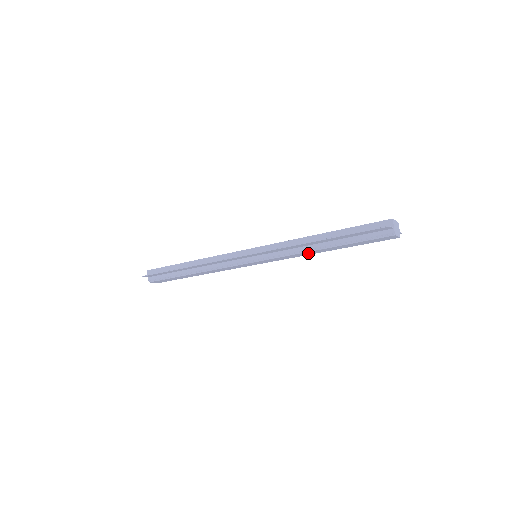
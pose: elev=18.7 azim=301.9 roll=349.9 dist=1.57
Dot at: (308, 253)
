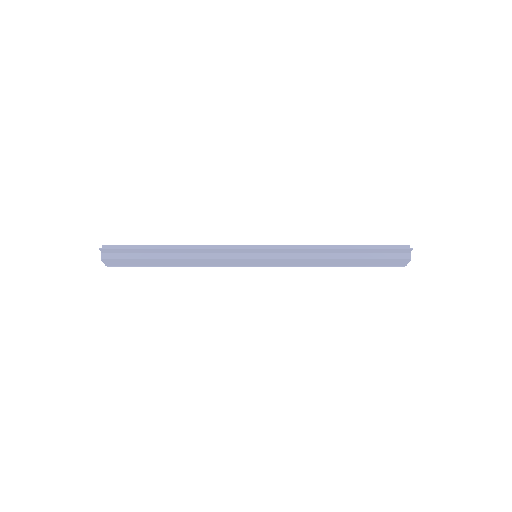
Dot at: (318, 263)
